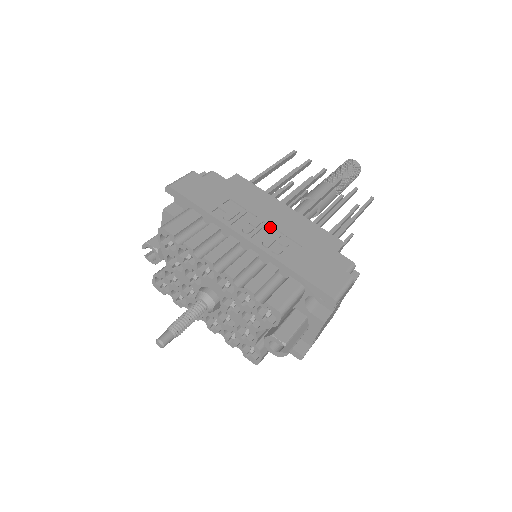
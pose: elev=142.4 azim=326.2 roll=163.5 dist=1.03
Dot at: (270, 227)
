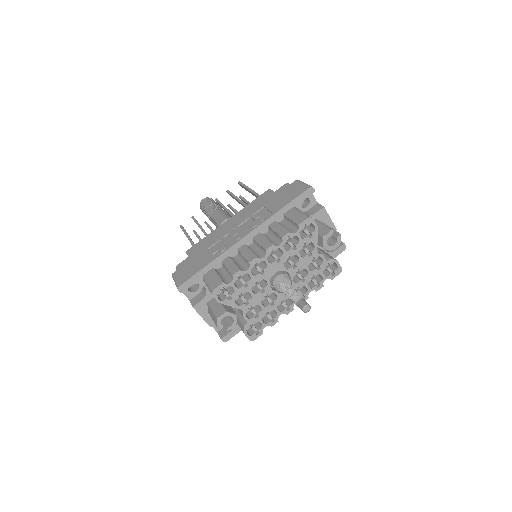
Dot at: (240, 226)
